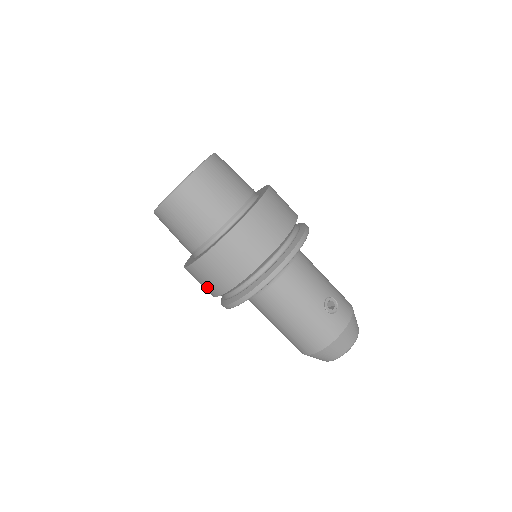
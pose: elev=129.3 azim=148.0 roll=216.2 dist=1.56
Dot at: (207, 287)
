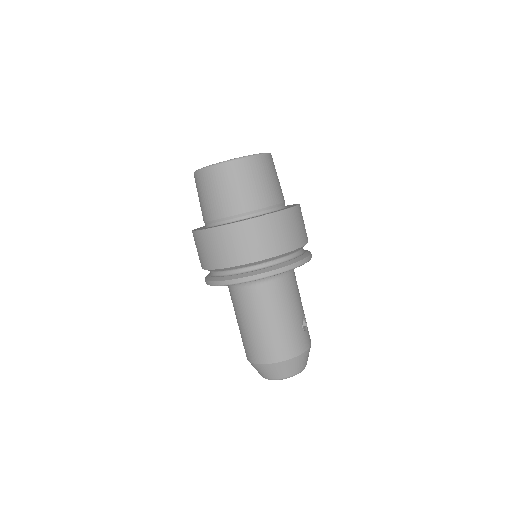
Dot at: (222, 255)
